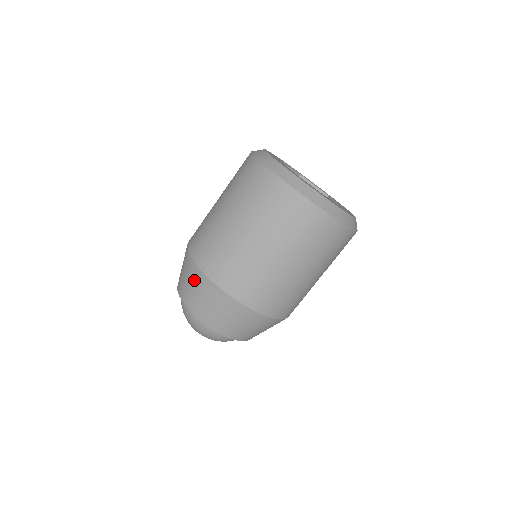
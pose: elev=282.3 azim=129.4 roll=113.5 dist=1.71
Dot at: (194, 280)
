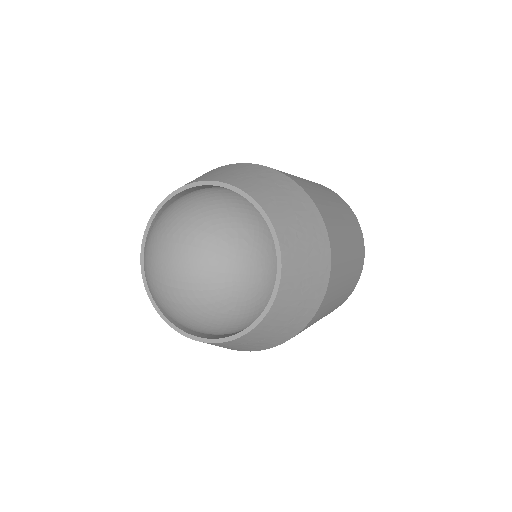
Dot at: (204, 174)
